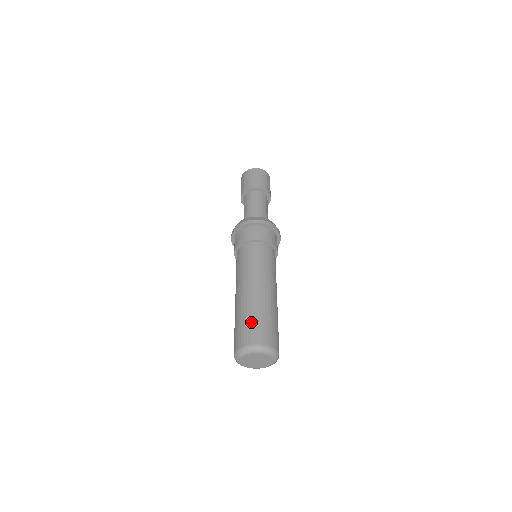
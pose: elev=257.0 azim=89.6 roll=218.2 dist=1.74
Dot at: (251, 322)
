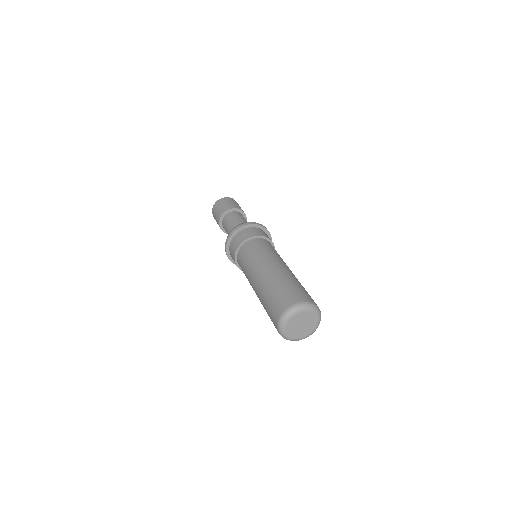
Dot at: (275, 296)
